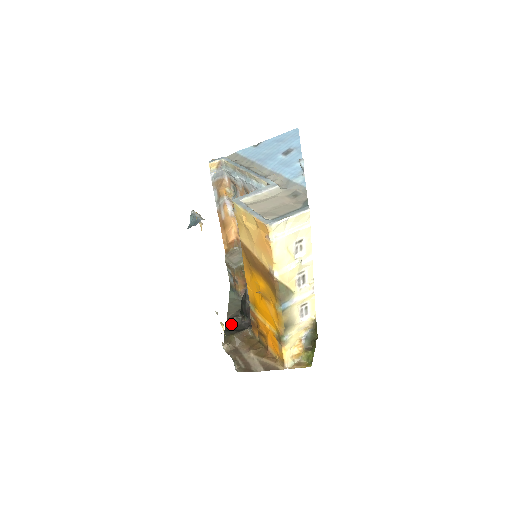
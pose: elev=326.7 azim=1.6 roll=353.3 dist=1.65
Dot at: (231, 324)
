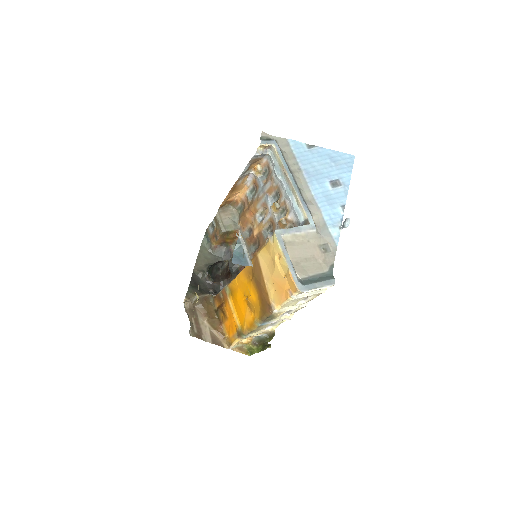
Dot at: (196, 278)
